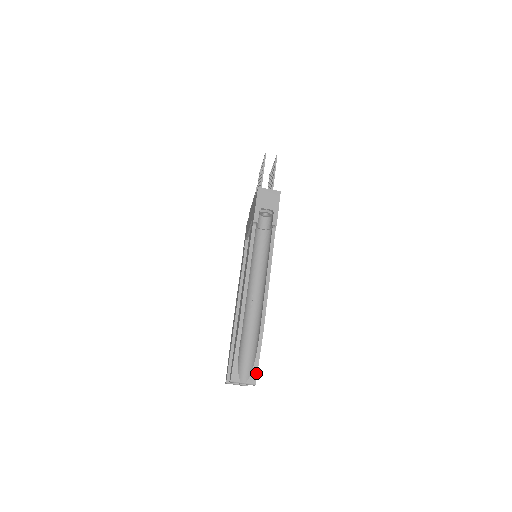
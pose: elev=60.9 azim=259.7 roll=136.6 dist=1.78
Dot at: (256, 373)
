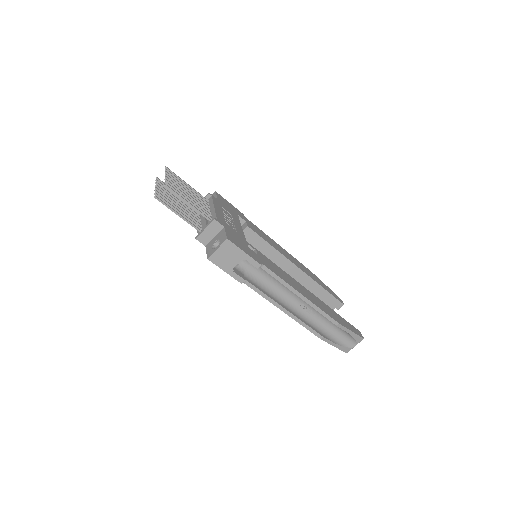
Dot at: (358, 336)
